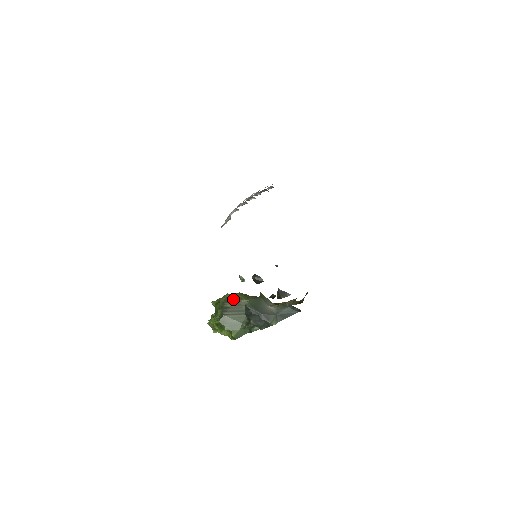
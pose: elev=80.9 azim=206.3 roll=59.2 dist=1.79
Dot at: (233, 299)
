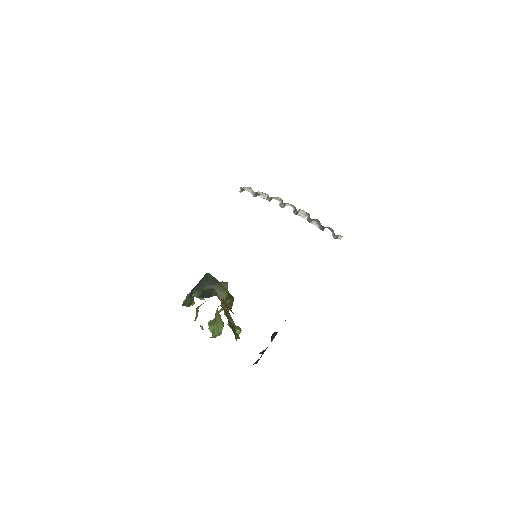
Dot at: occluded
